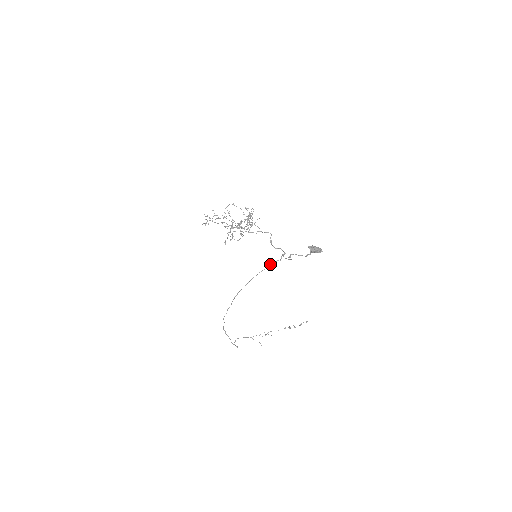
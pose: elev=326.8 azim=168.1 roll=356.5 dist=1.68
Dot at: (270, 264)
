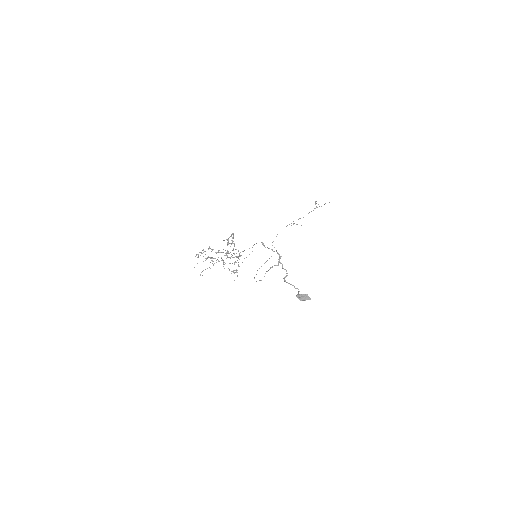
Dot at: (271, 267)
